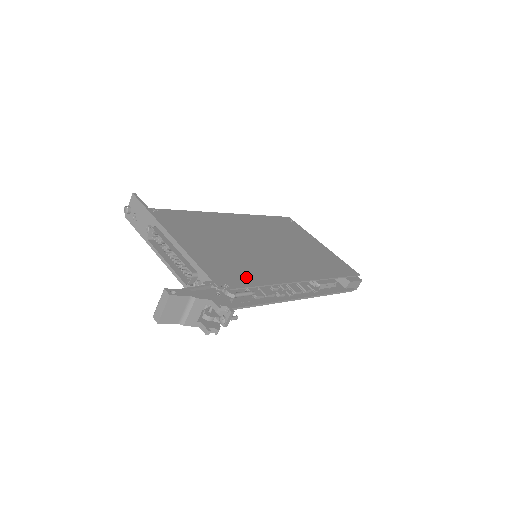
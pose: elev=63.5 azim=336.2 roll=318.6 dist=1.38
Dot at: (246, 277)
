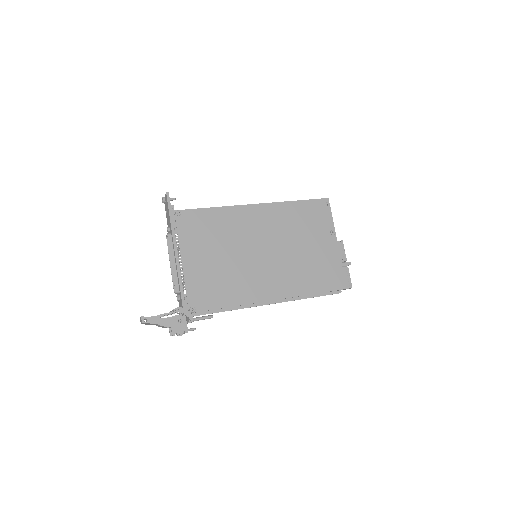
Dot at: (217, 298)
